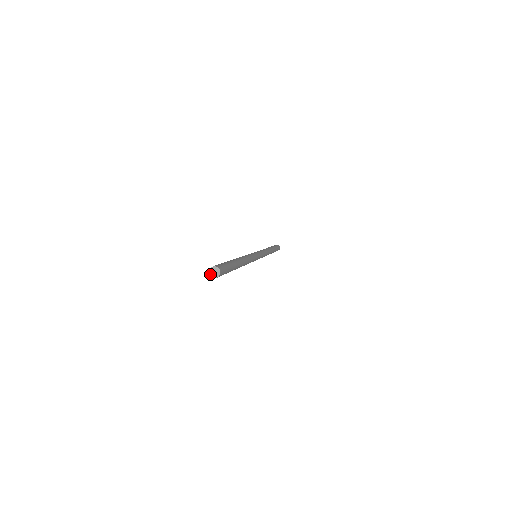
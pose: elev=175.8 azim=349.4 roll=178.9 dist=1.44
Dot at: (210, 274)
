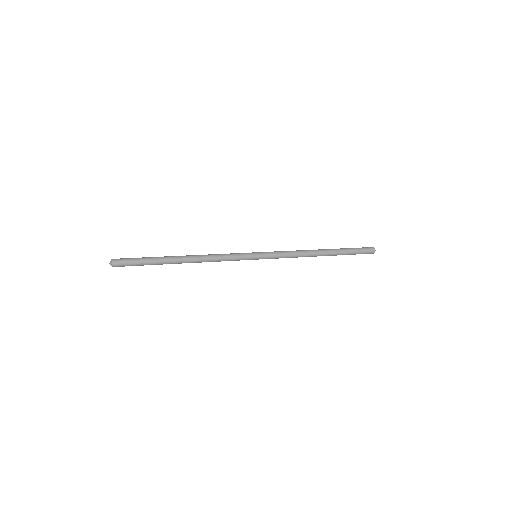
Dot at: (111, 265)
